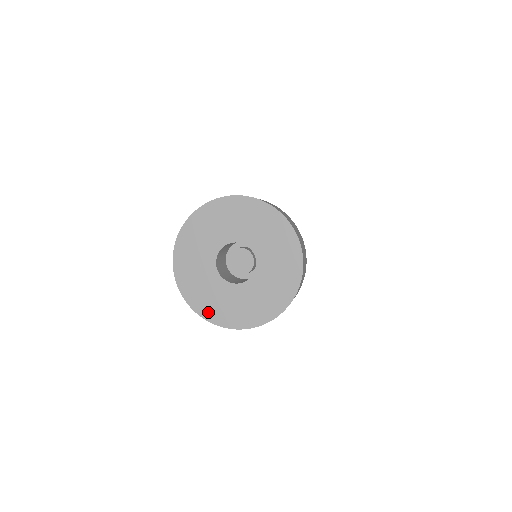
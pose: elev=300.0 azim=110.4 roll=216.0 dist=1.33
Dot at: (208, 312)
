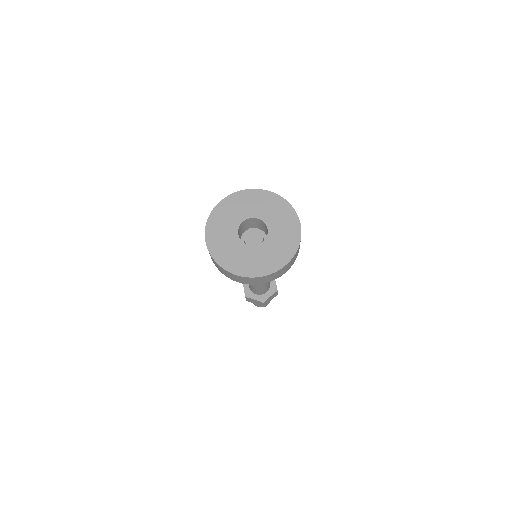
Dot at: (250, 271)
